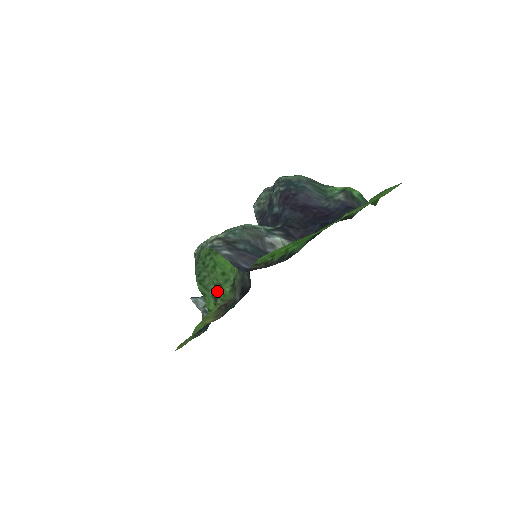
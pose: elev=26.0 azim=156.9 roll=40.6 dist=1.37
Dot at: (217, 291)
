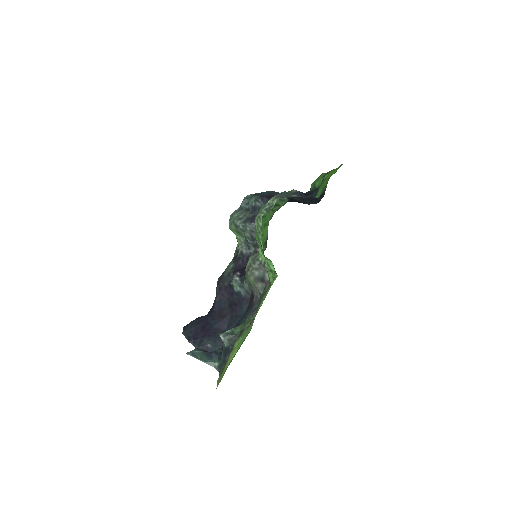
Dot at: (266, 267)
